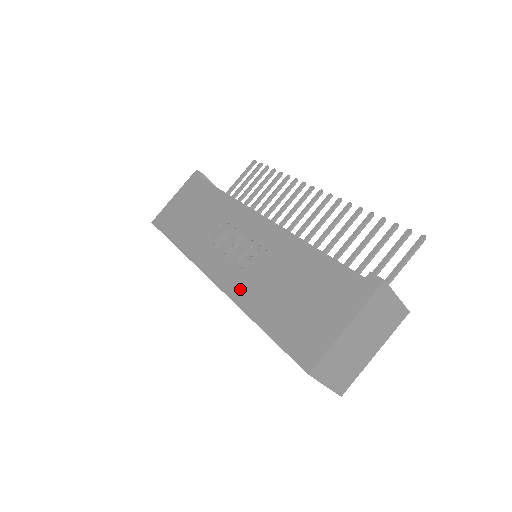
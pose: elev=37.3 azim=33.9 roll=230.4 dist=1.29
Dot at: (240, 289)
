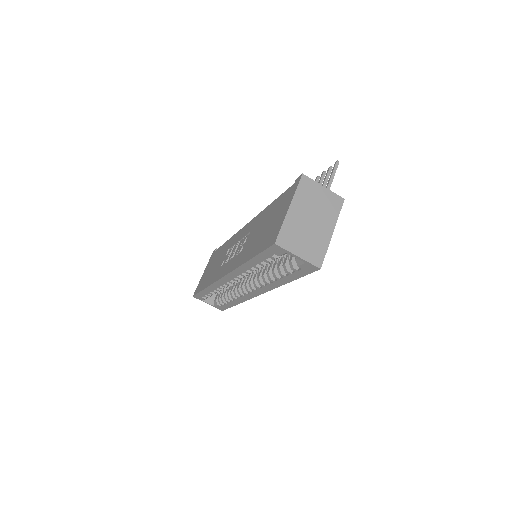
Dot at: (239, 260)
